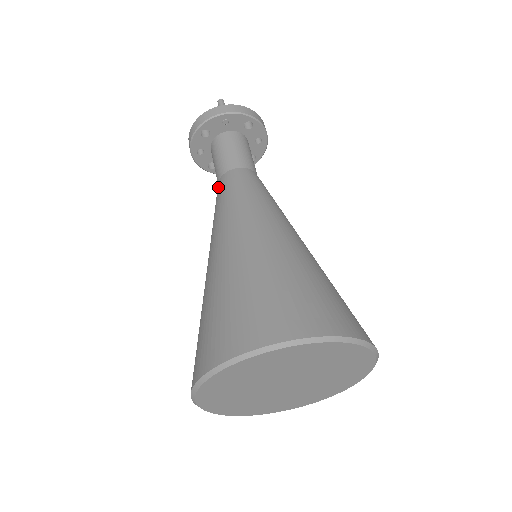
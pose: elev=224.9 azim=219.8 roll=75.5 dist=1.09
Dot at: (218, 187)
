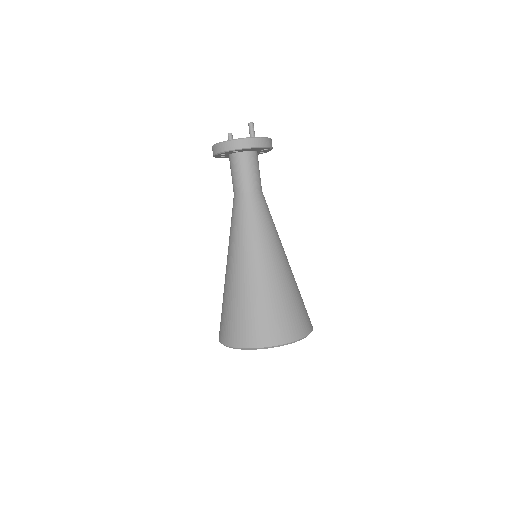
Dot at: (240, 201)
